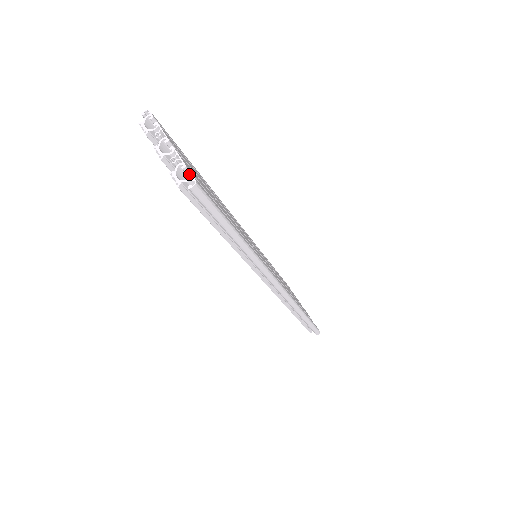
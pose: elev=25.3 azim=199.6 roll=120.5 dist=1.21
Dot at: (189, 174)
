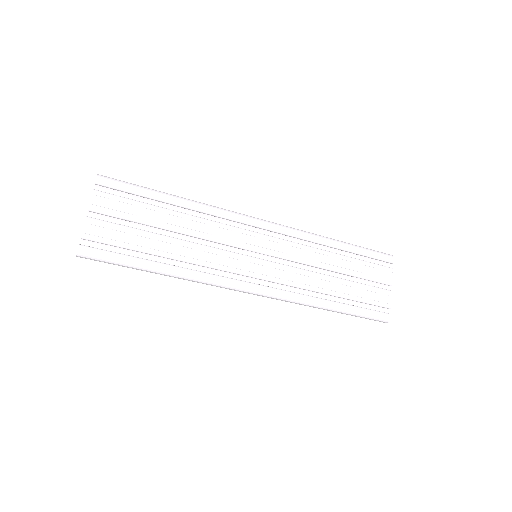
Dot at: (79, 245)
